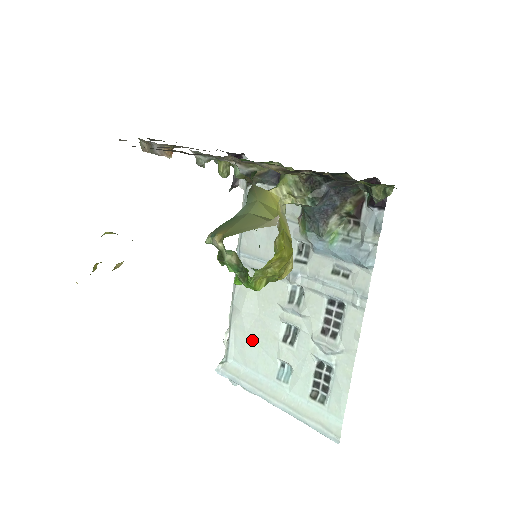
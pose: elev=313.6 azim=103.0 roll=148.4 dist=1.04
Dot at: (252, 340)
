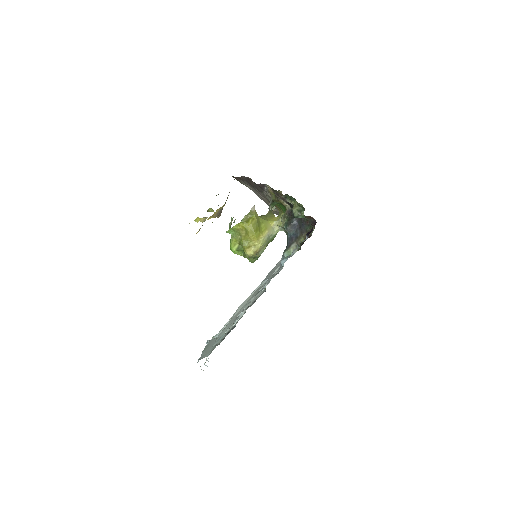
Dot at: occluded
